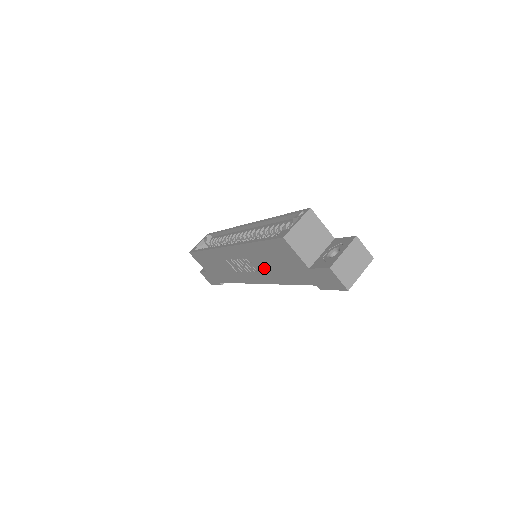
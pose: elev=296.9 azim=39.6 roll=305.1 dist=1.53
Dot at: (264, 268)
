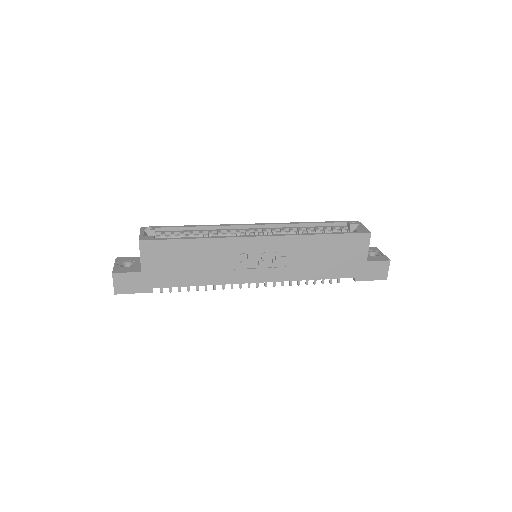
Dot at: (300, 262)
